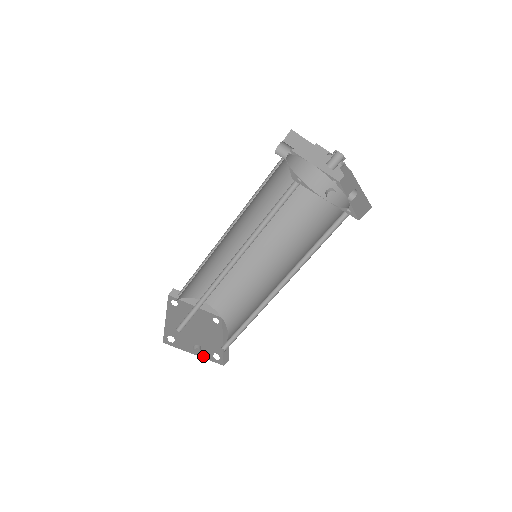
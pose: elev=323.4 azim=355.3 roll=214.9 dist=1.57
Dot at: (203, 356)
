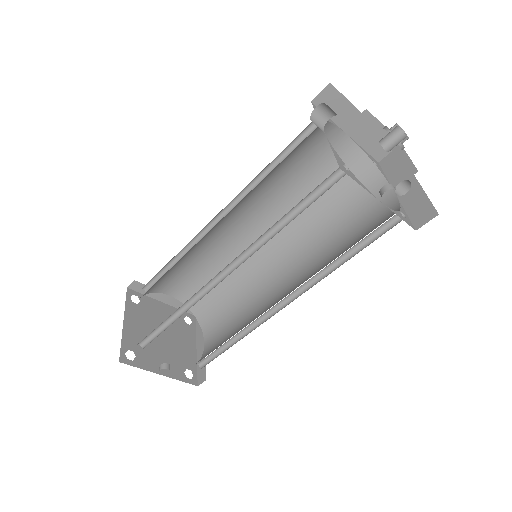
Dot at: (172, 375)
